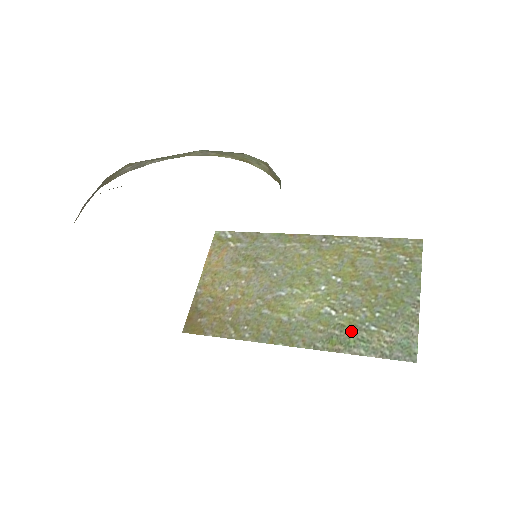
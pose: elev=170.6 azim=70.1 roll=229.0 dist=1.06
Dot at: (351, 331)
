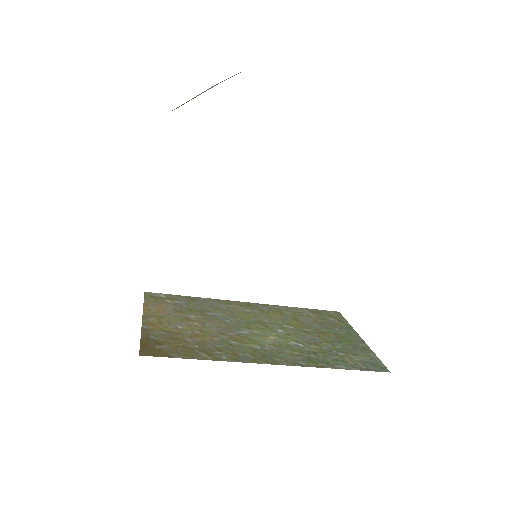
Dot at: (325, 355)
